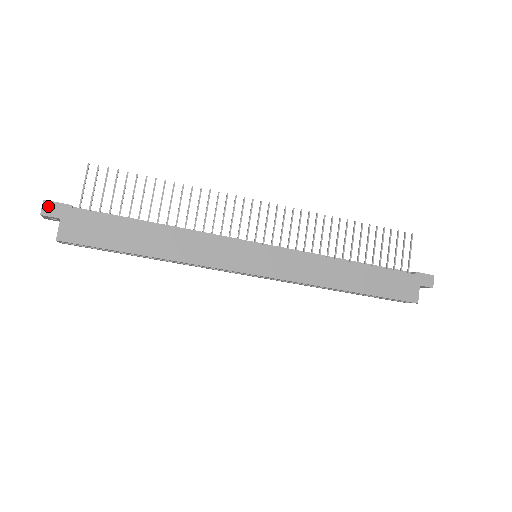
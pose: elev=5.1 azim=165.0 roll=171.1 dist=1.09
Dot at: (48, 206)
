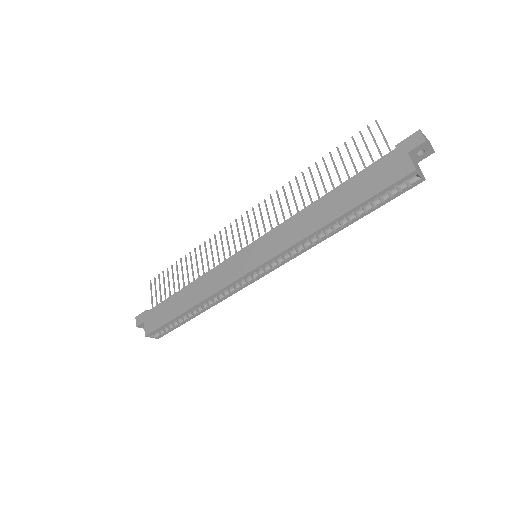
Dot at: (138, 319)
